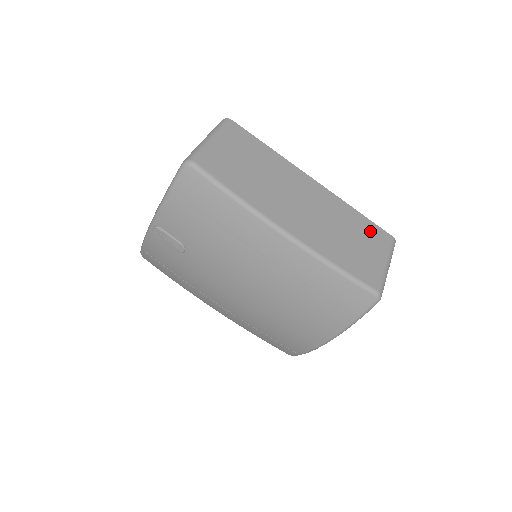
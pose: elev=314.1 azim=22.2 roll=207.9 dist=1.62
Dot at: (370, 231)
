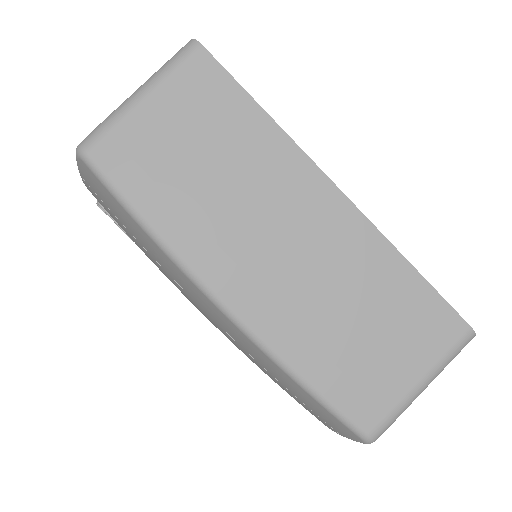
Dot at: (419, 312)
